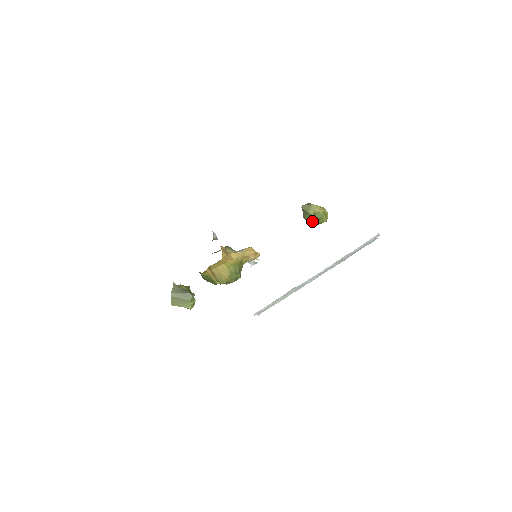
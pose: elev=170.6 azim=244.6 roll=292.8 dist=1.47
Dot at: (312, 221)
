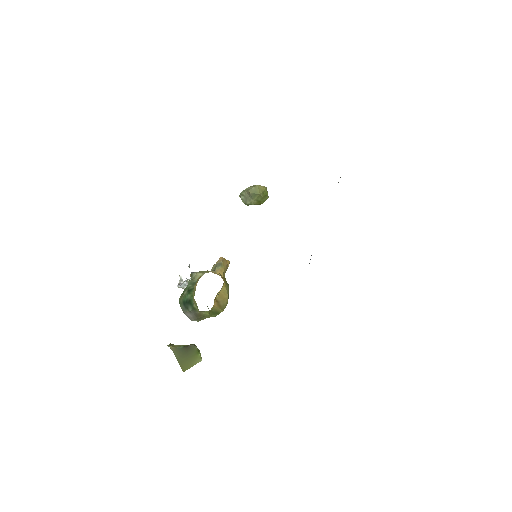
Dot at: (258, 202)
